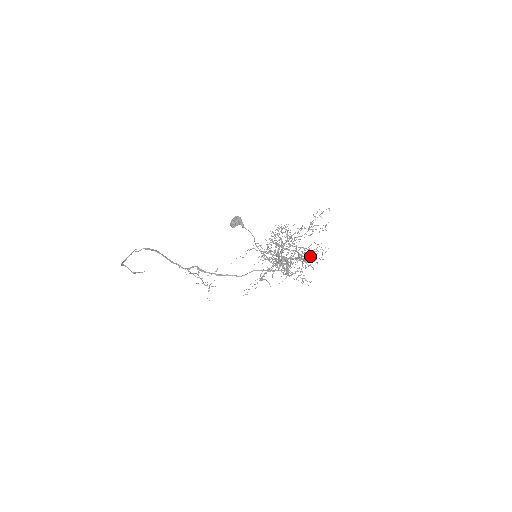
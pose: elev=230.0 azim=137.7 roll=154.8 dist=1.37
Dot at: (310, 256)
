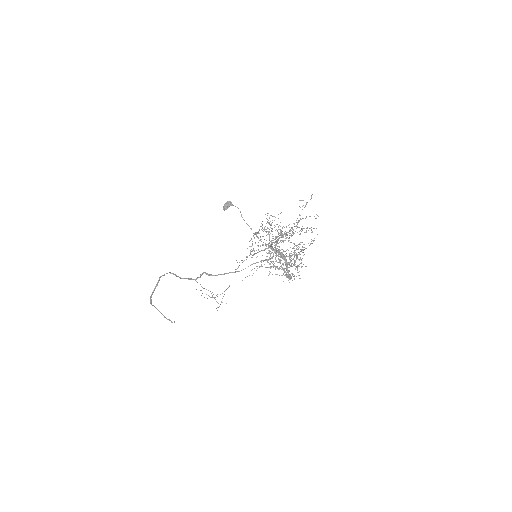
Dot at: occluded
